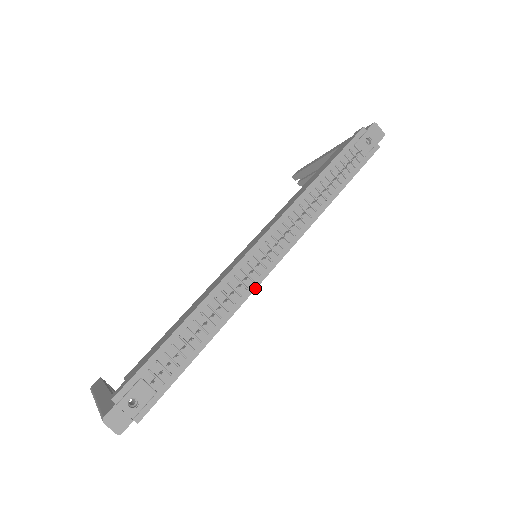
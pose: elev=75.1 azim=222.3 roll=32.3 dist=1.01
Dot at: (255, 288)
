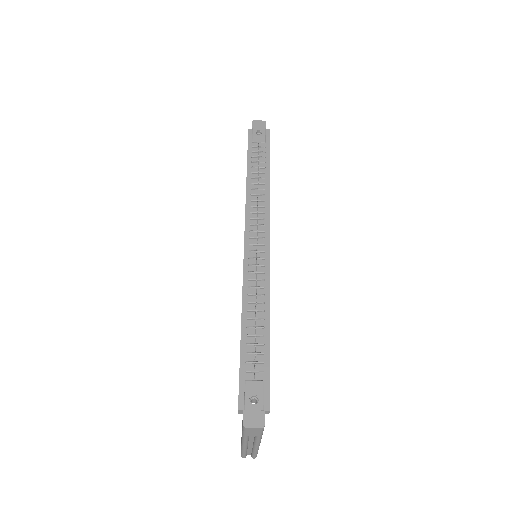
Dot at: (269, 268)
